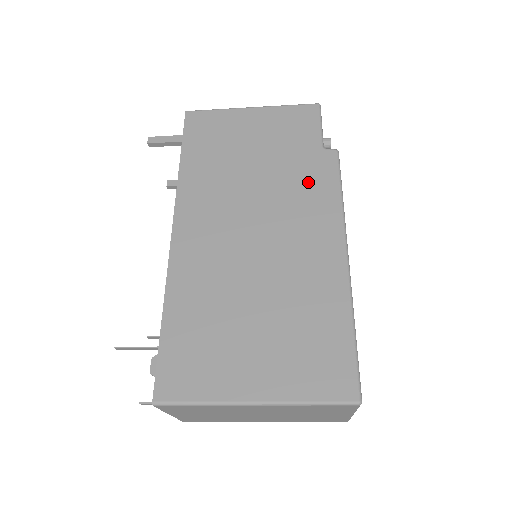
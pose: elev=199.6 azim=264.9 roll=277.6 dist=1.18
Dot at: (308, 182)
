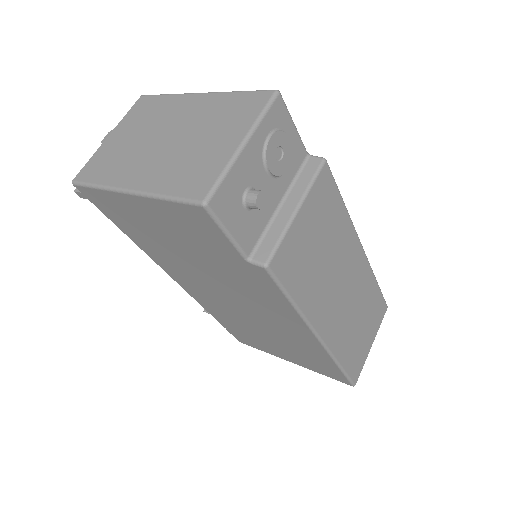
Dot at: (253, 286)
